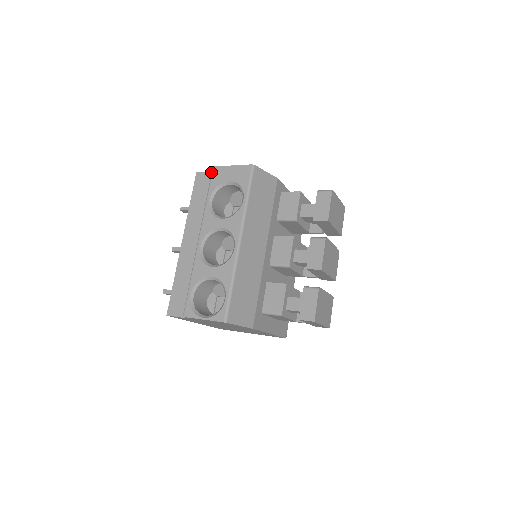
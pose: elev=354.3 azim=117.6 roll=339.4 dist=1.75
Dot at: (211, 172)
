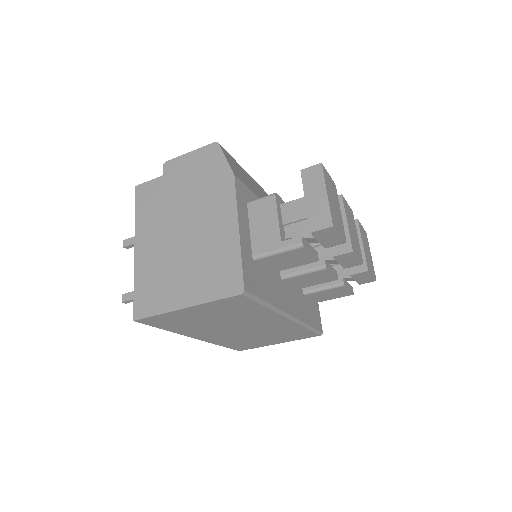
Dot at: occluded
